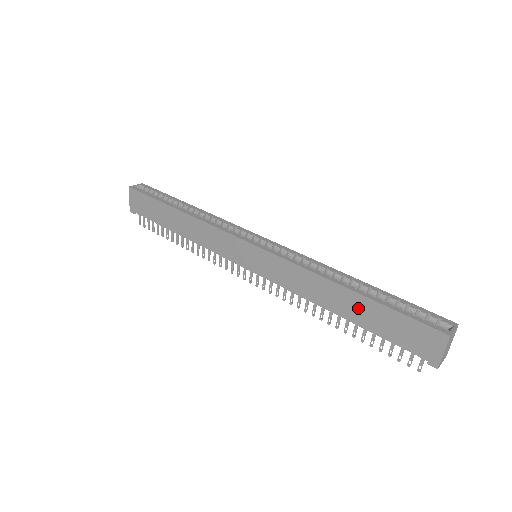
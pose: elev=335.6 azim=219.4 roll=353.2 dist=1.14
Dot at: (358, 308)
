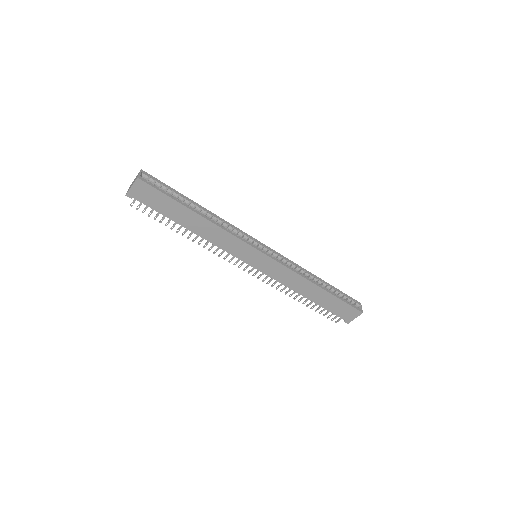
Dot at: (321, 297)
